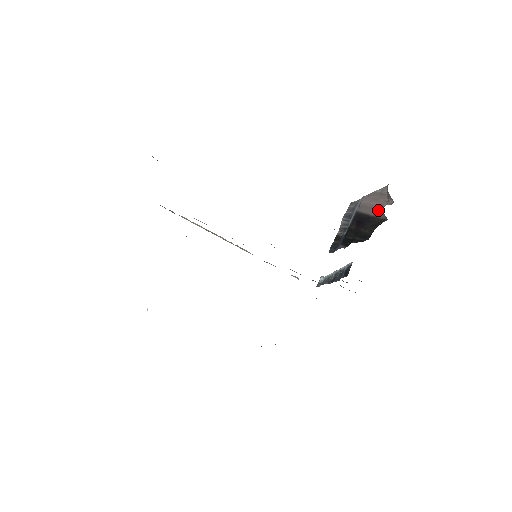
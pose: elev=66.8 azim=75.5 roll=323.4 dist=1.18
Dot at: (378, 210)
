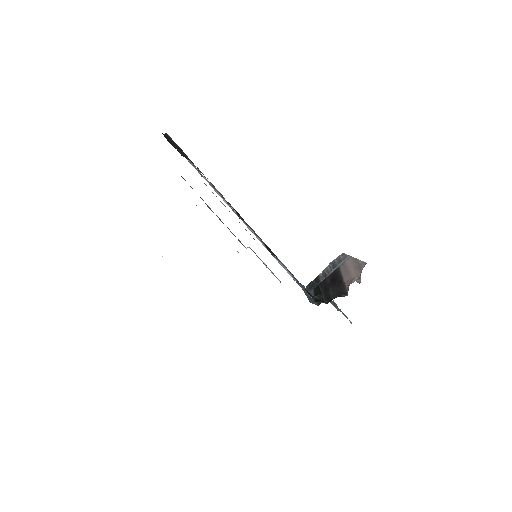
Dot at: (349, 280)
